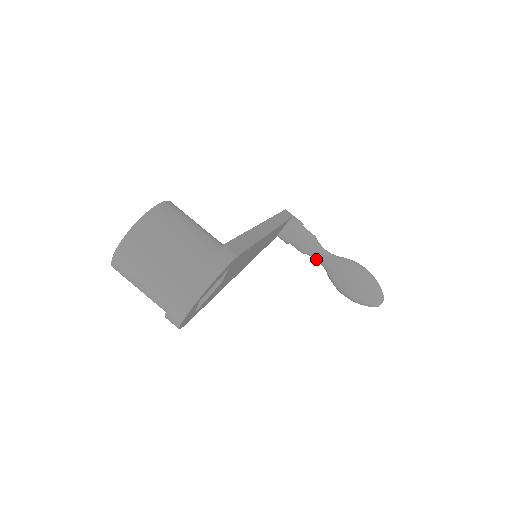
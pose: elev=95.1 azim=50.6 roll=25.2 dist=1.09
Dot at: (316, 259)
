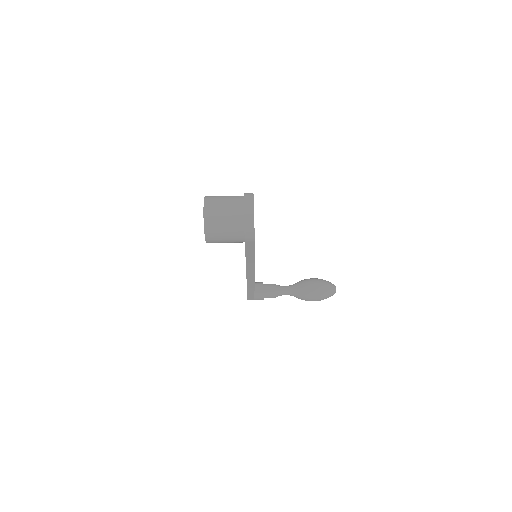
Dot at: (284, 293)
